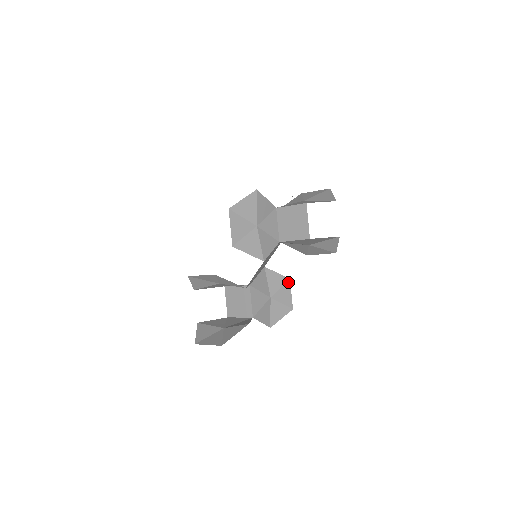
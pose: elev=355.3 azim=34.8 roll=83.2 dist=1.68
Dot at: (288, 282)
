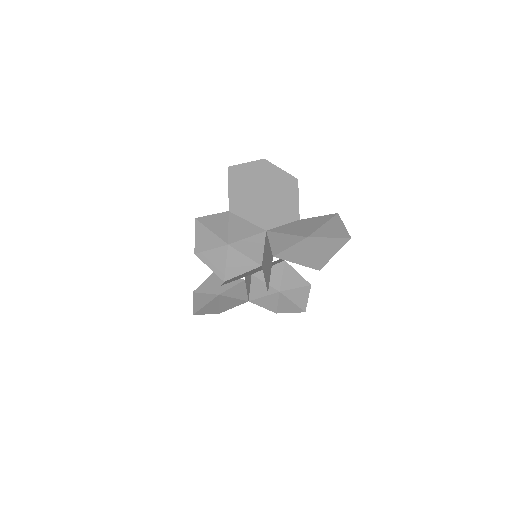
Dot at: (308, 287)
